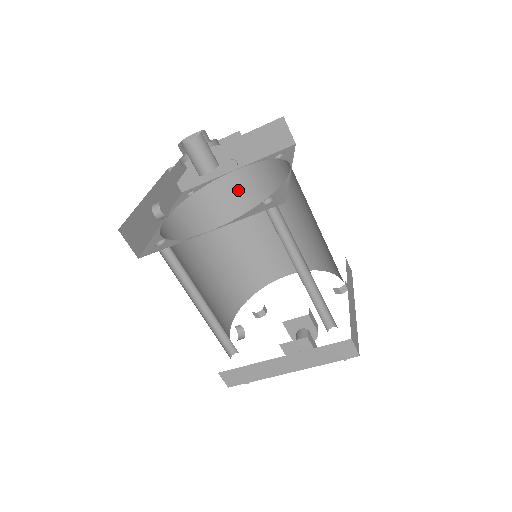
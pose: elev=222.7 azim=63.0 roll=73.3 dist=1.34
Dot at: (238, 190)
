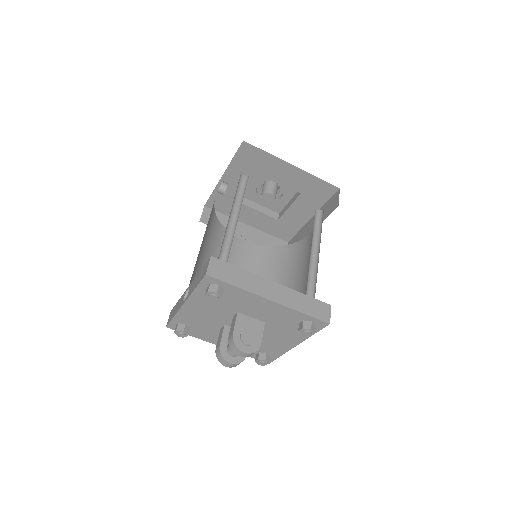
Dot at: (236, 249)
